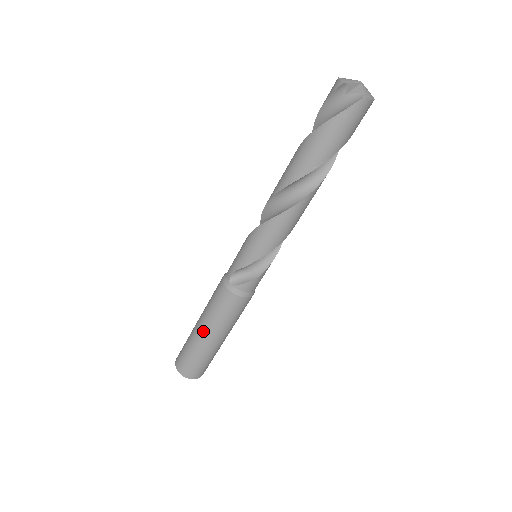
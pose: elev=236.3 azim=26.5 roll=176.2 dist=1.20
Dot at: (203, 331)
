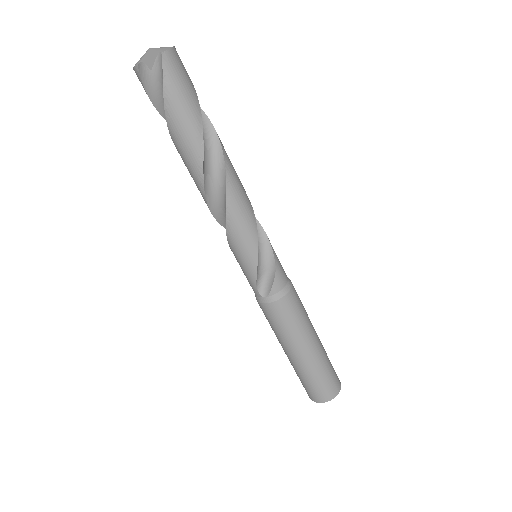
Dot at: (295, 353)
